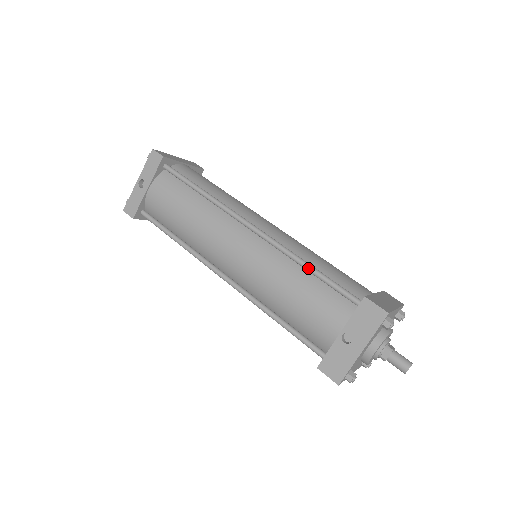
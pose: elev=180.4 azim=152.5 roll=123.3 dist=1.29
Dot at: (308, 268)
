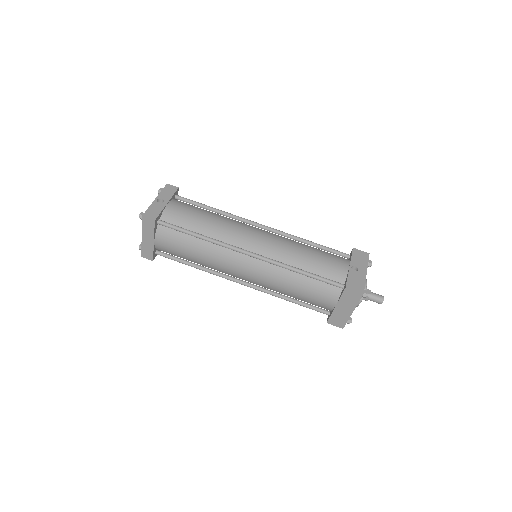
Dot at: (311, 242)
